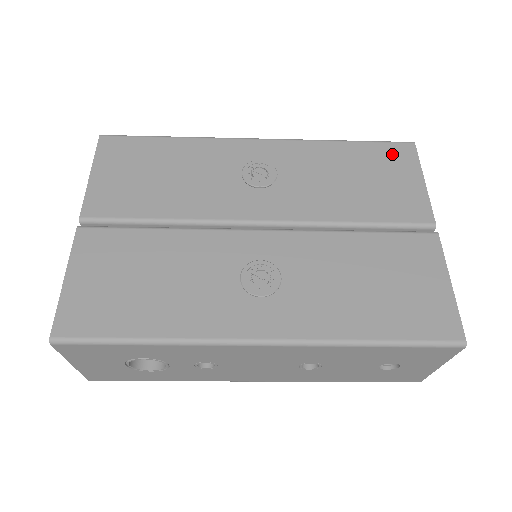
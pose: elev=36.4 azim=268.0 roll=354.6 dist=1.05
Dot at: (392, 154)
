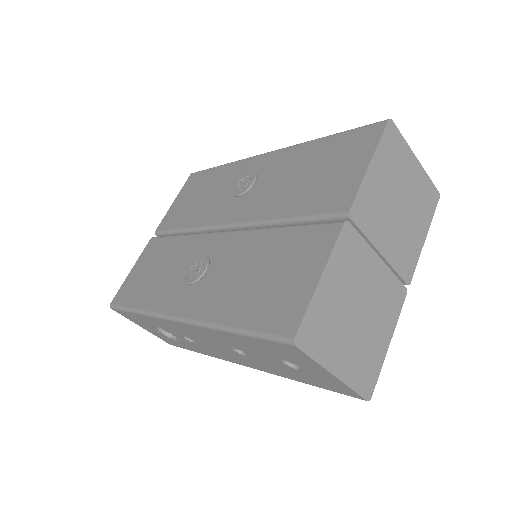
Dot at: (357, 140)
